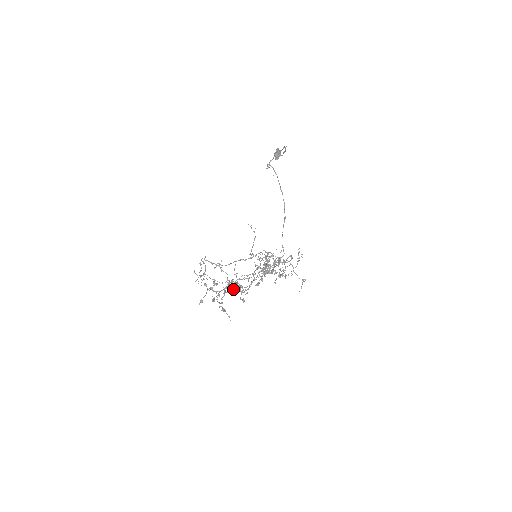
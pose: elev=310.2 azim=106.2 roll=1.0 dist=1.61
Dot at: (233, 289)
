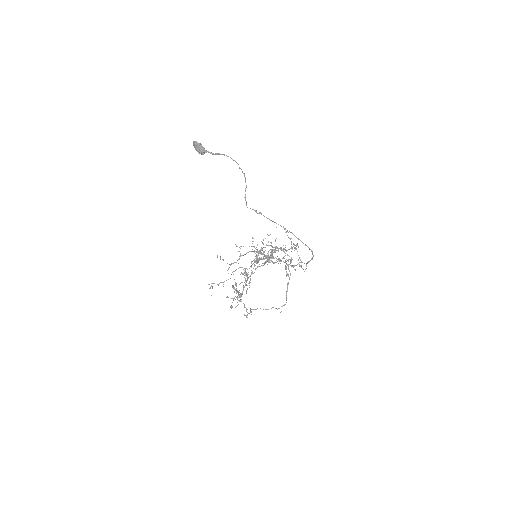
Dot at: occluded
